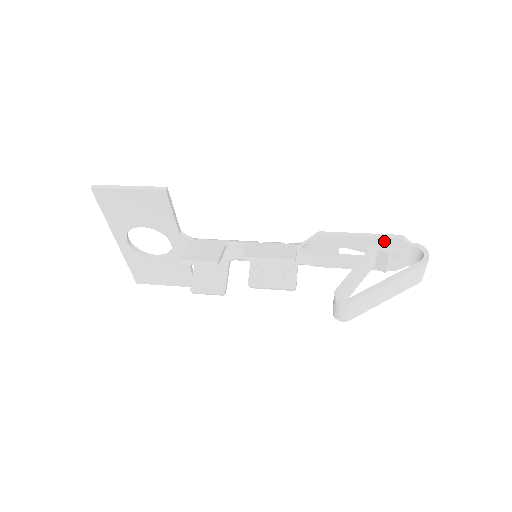
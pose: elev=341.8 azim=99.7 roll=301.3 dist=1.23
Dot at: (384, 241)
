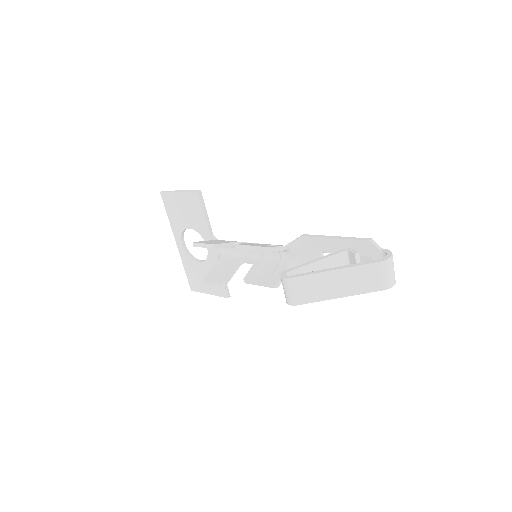
Dot at: (354, 244)
